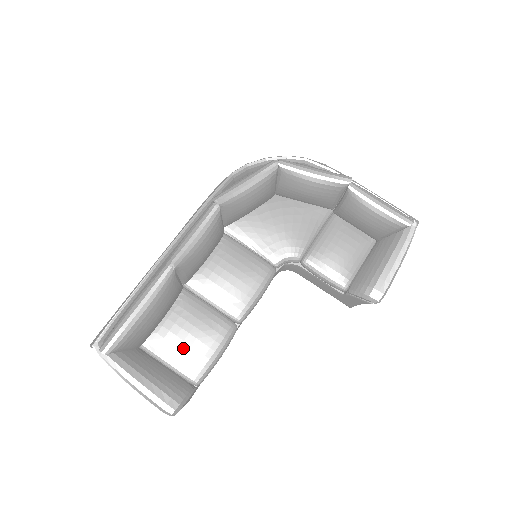
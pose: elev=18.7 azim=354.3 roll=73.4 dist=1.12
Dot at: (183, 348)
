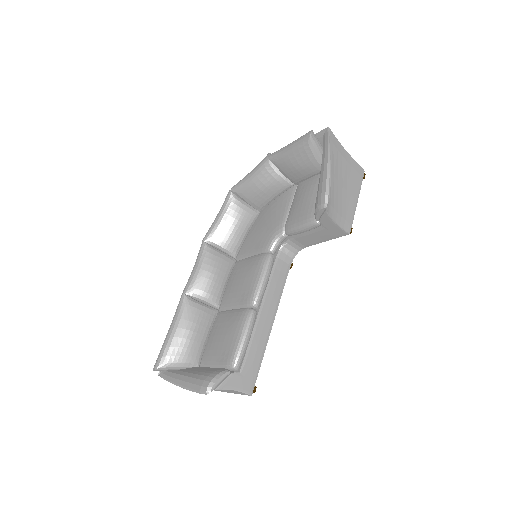
Dot at: (219, 347)
